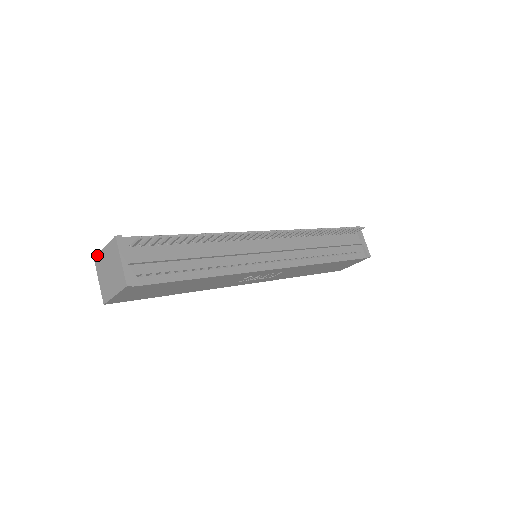
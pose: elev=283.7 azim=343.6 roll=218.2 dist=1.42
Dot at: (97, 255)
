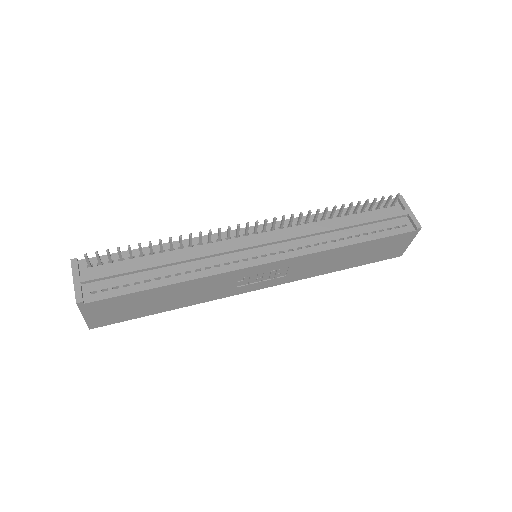
Dot at: occluded
